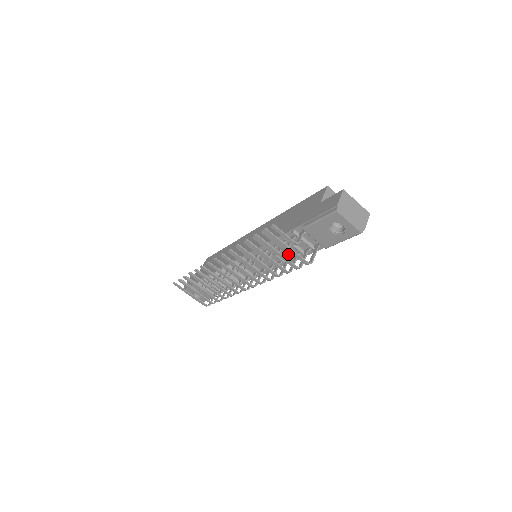
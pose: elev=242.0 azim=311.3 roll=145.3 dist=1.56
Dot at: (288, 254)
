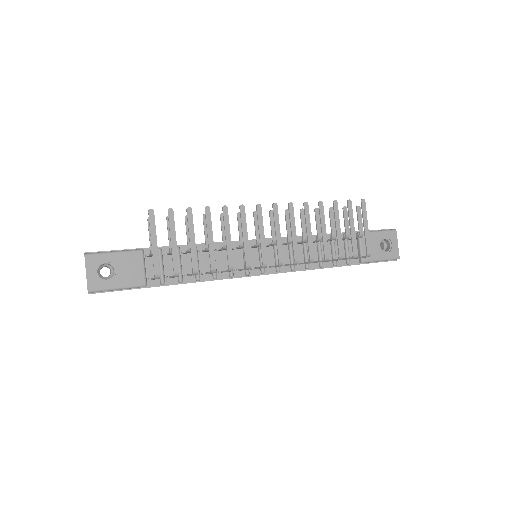
Dot at: (321, 255)
